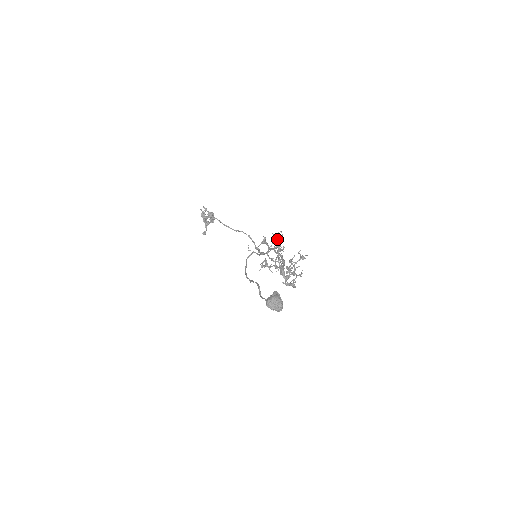
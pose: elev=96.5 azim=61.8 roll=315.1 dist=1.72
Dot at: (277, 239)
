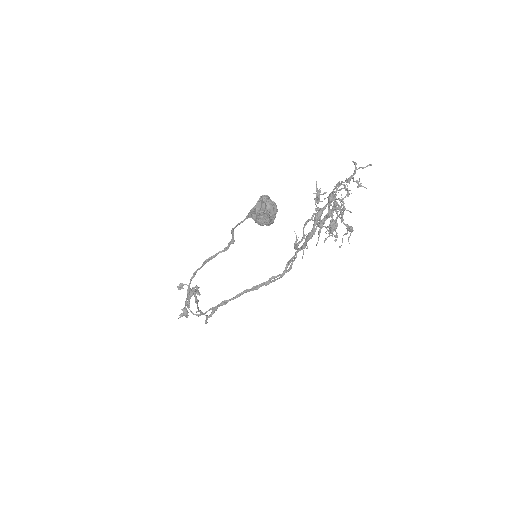
Dot at: occluded
